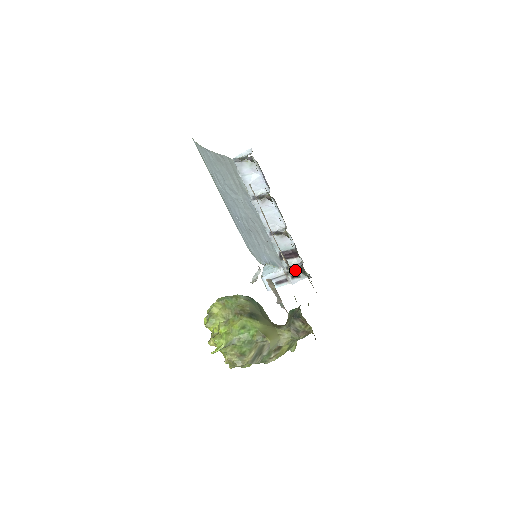
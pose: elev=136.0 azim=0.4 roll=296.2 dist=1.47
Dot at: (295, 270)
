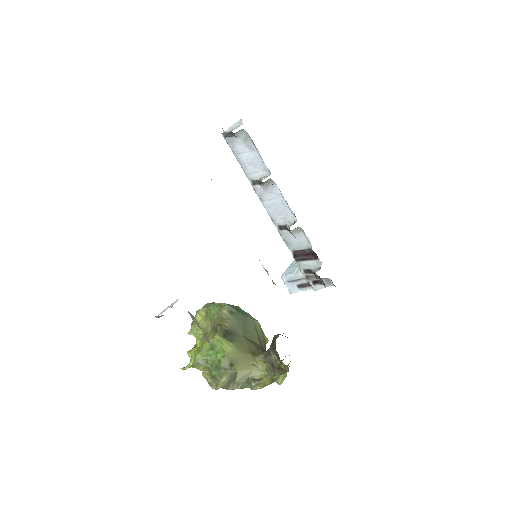
Dot at: (316, 275)
